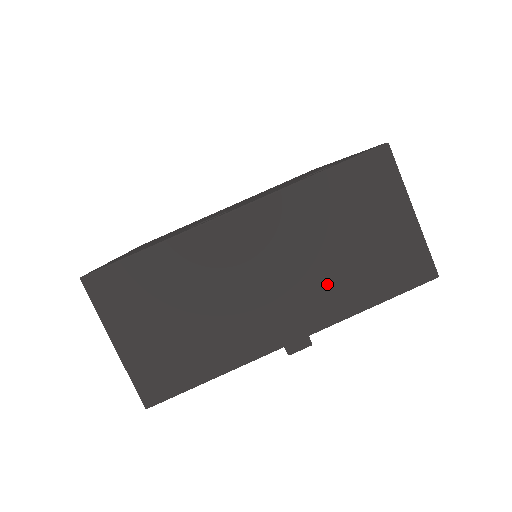
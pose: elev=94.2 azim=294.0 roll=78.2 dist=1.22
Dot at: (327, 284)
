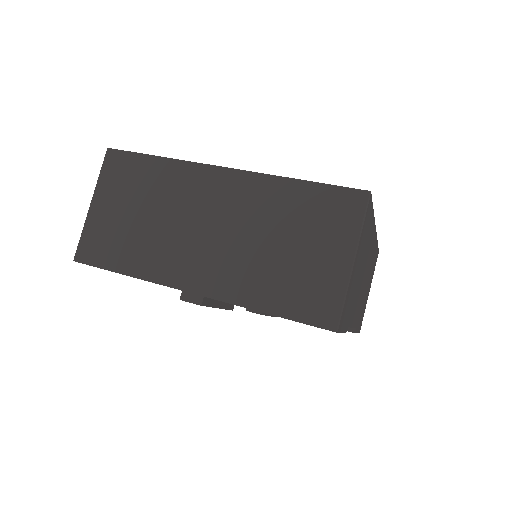
Dot at: (245, 267)
